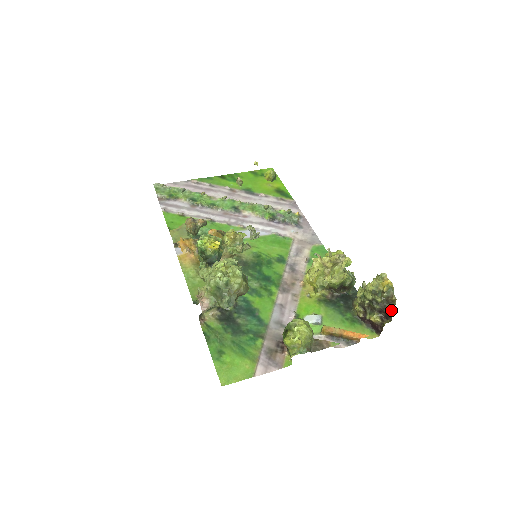
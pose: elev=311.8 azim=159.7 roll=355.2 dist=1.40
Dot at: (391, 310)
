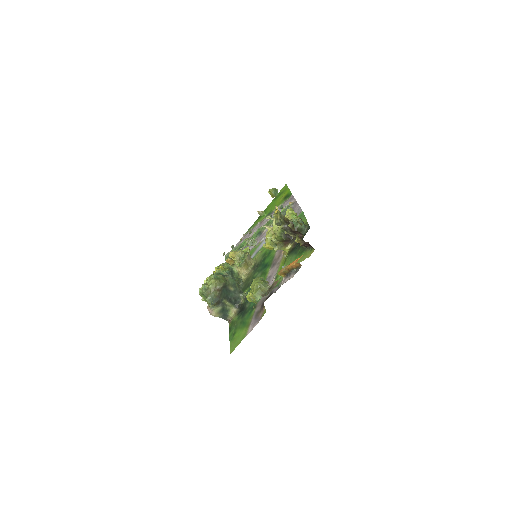
Dot at: (292, 227)
